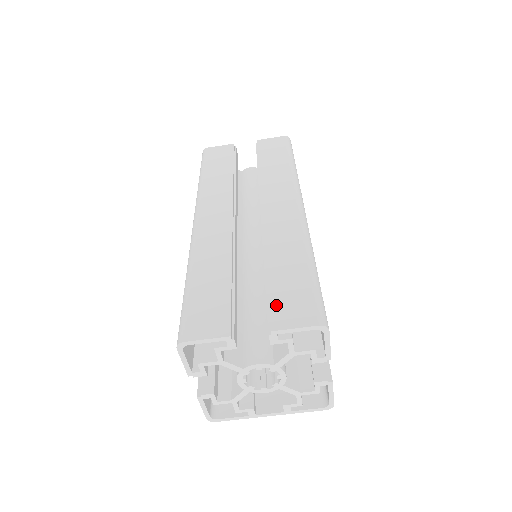
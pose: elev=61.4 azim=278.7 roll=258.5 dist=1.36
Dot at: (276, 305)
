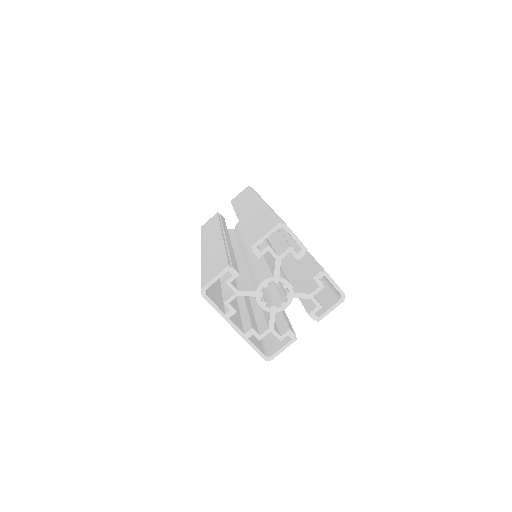
Dot at: occluded
